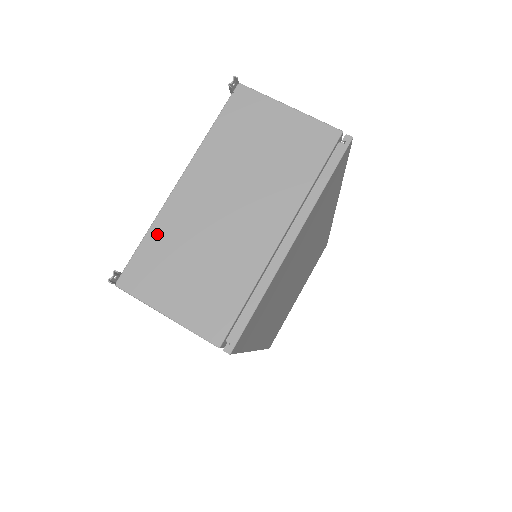
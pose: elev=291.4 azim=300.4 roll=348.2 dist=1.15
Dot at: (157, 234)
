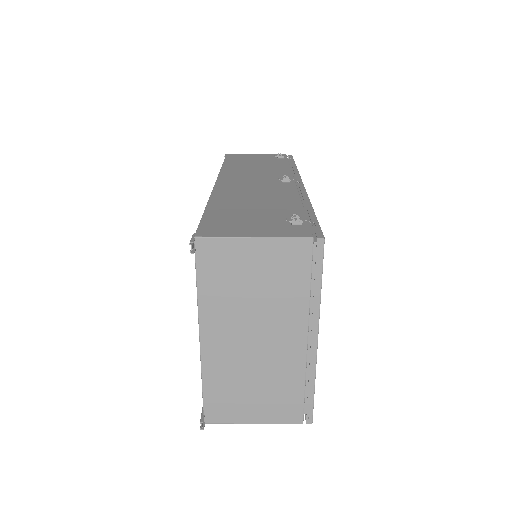
Dot at: (211, 381)
